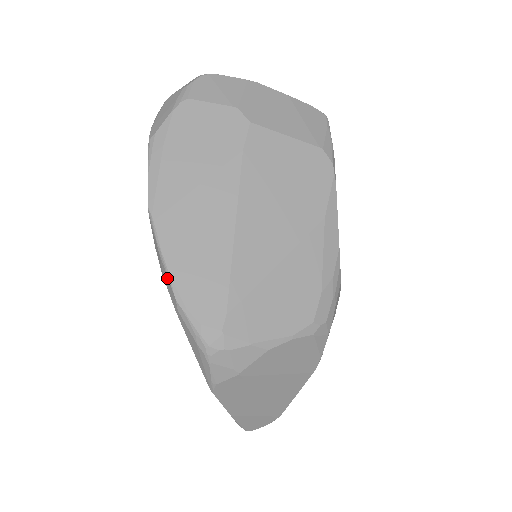
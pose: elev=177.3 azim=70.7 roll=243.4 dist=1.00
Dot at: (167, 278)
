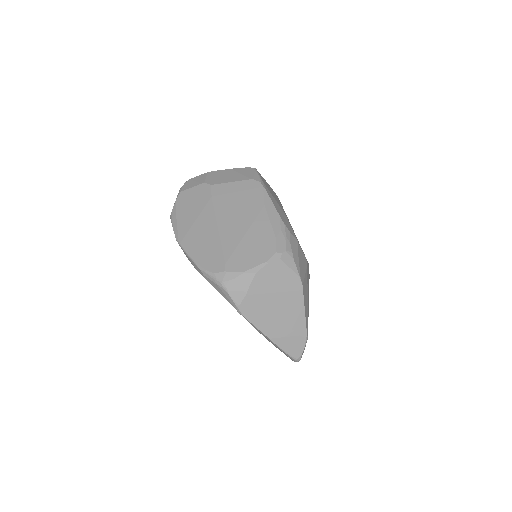
Dot at: (194, 263)
